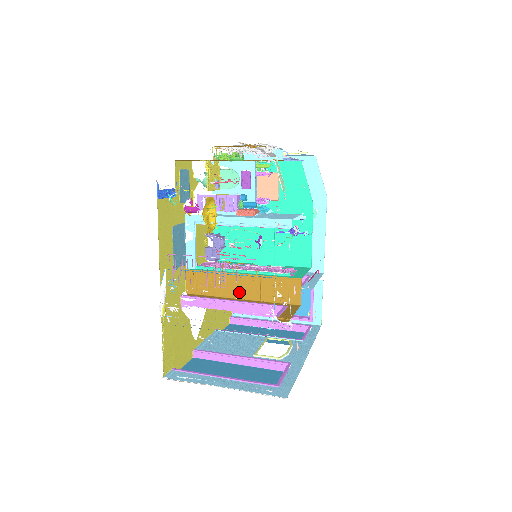
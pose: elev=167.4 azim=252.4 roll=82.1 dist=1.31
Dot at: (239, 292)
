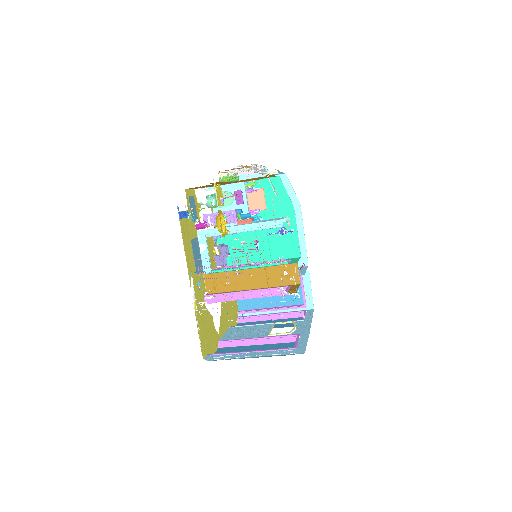
Dot at: (250, 284)
